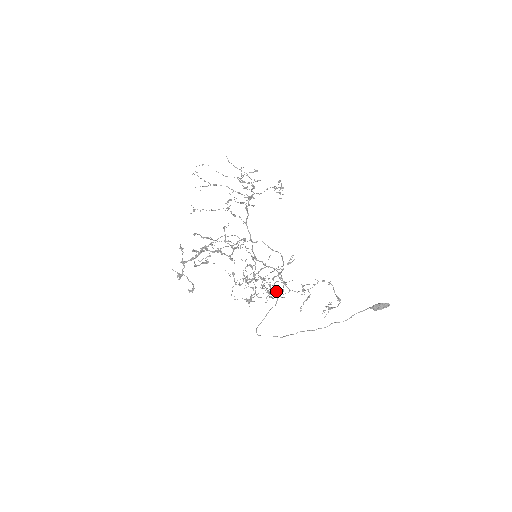
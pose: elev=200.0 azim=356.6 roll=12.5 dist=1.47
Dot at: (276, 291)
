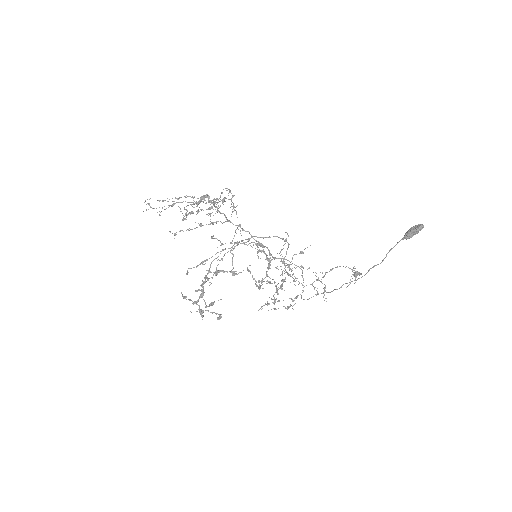
Dot at: (294, 281)
